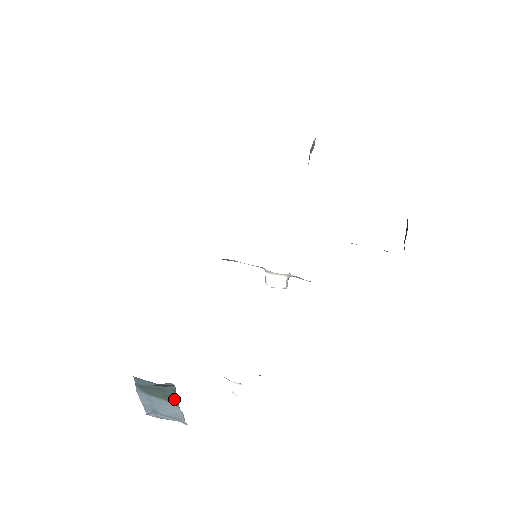
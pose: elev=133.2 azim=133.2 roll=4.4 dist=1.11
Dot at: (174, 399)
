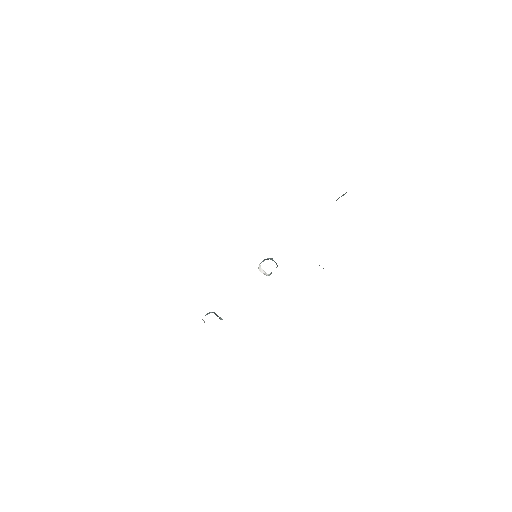
Dot at: occluded
